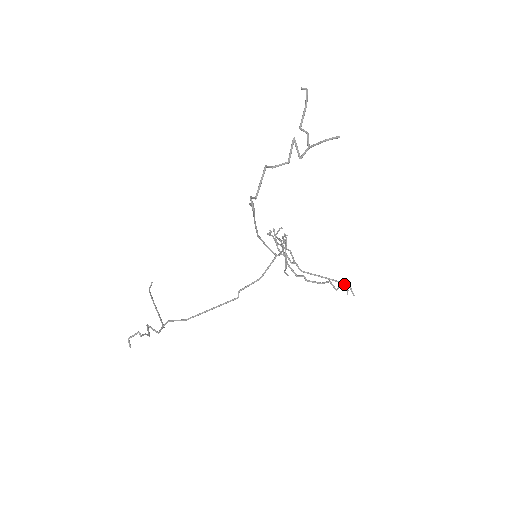
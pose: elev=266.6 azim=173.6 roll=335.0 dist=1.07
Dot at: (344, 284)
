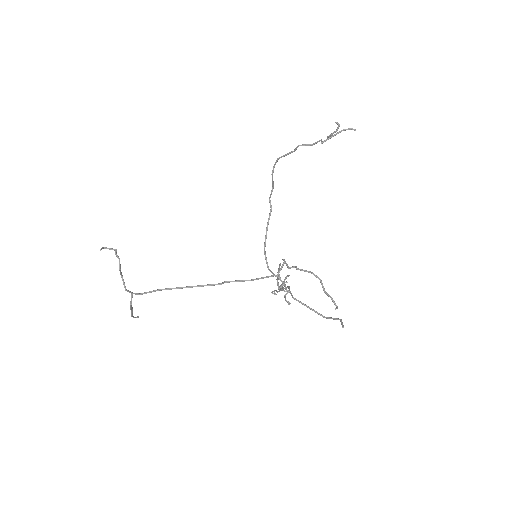
Dot at: (335, 318)
